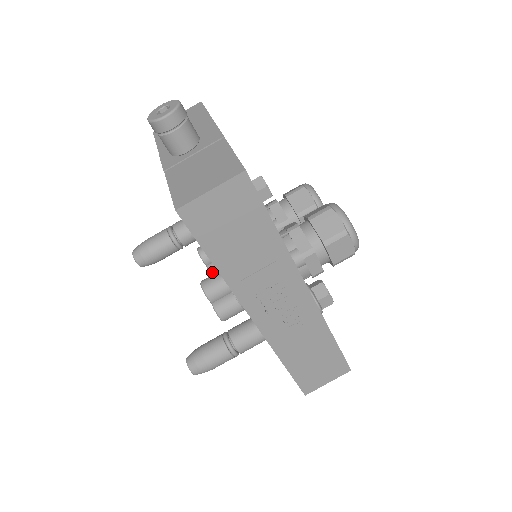
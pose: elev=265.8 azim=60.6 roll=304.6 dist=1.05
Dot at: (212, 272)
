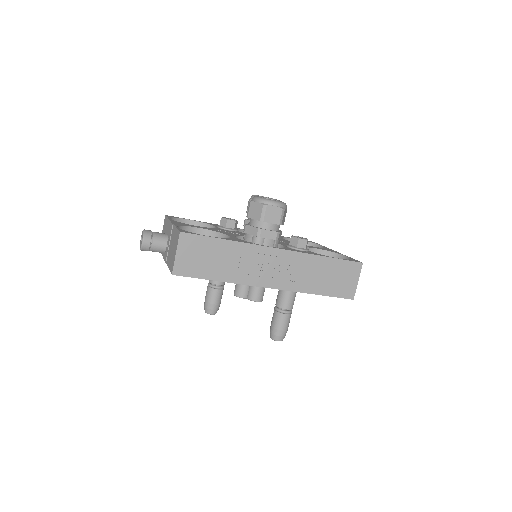
Dot at: occluded
